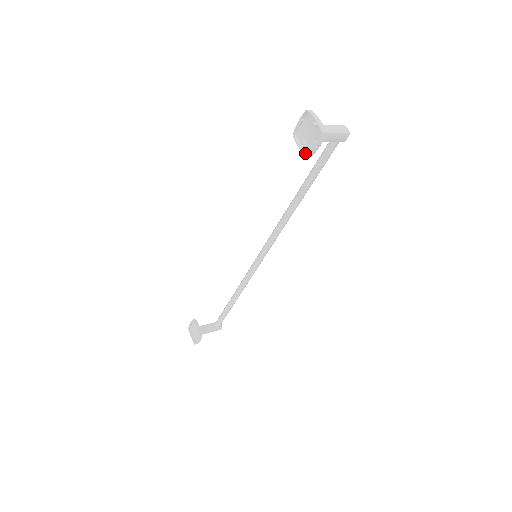
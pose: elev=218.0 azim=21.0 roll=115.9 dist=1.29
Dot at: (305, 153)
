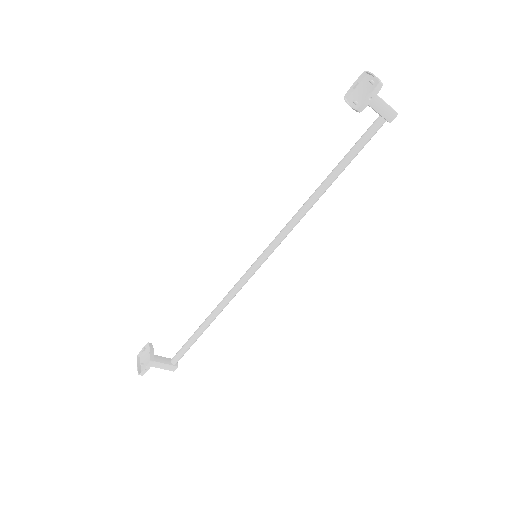
Dot at: (355, 108)
